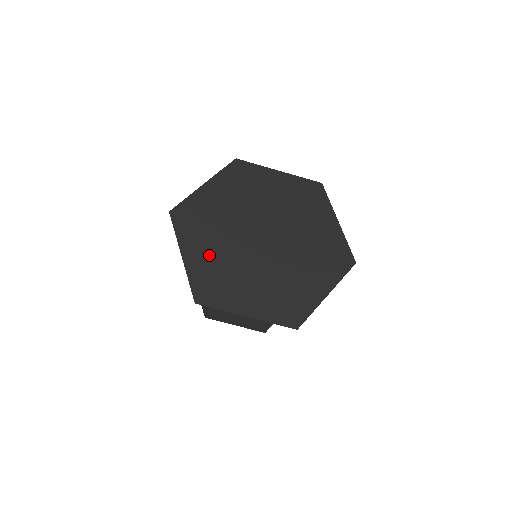
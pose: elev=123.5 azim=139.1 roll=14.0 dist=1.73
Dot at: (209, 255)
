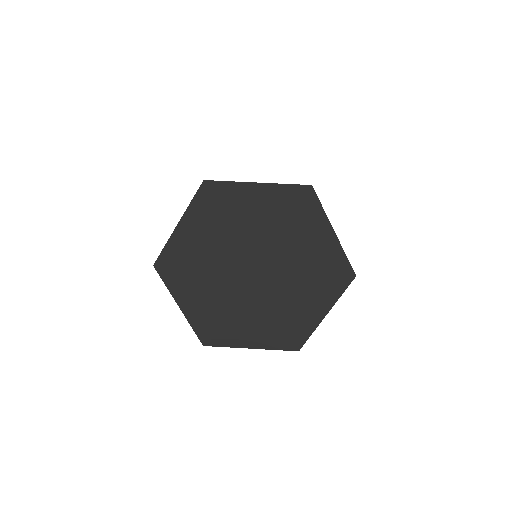
Dot at: (198, 243)
